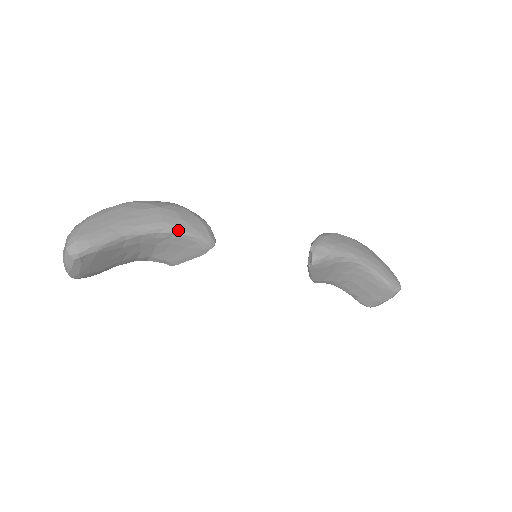
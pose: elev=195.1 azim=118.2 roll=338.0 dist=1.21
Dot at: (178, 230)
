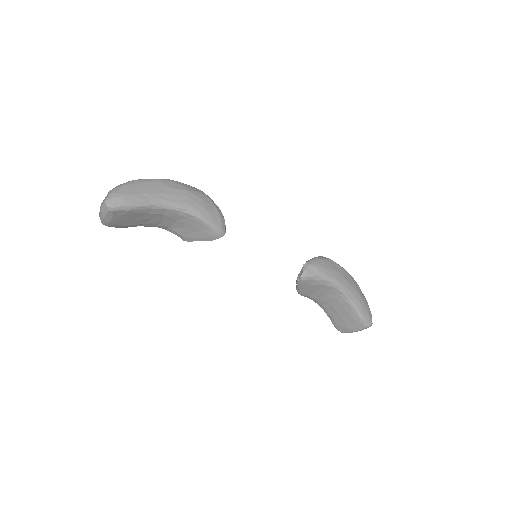
Dot at: (197, 214)
